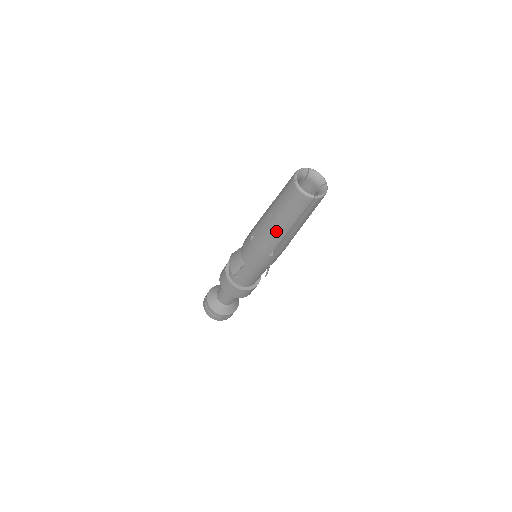
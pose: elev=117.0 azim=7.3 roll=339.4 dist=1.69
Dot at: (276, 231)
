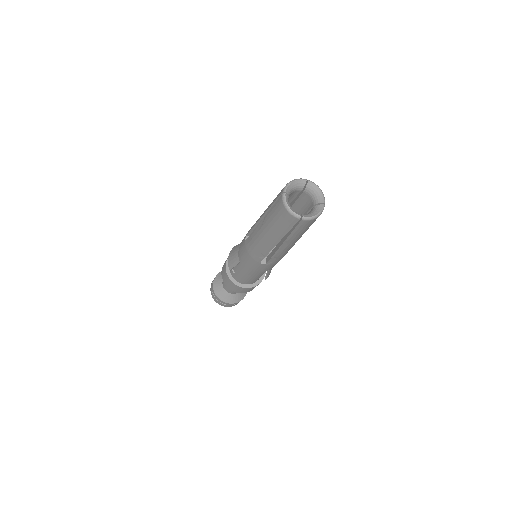
Dot at: (264, 241)
